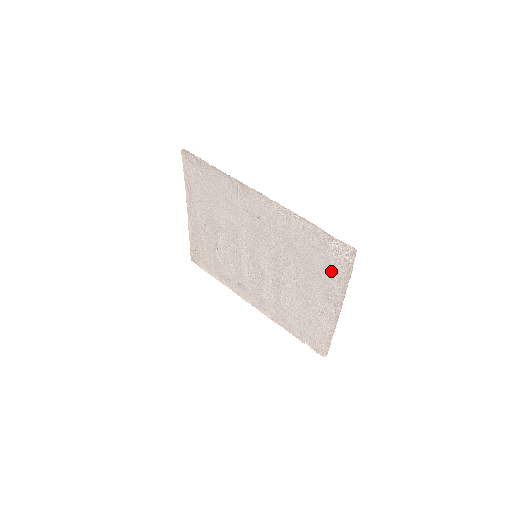
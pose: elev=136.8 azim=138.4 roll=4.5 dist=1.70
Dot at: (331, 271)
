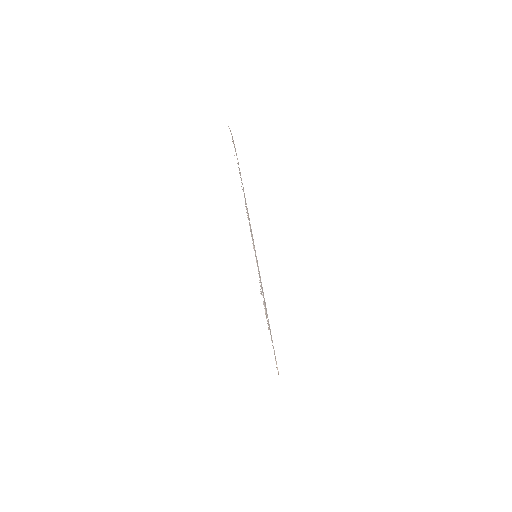
Dot at: occluded
